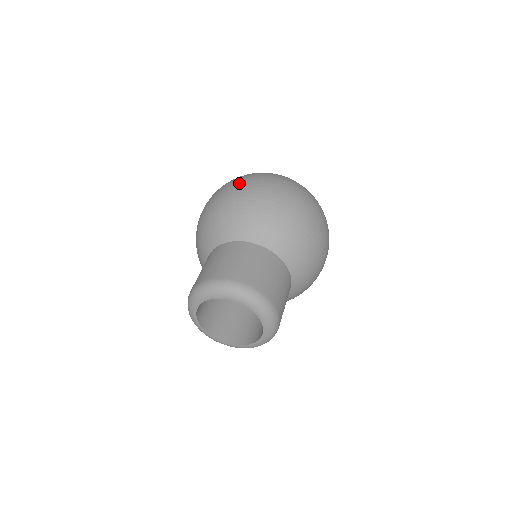
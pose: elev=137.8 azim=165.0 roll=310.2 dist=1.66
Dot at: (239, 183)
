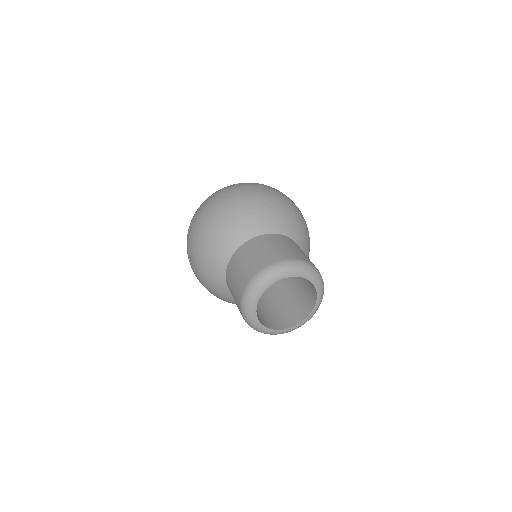
Dot at: (200, 215)
